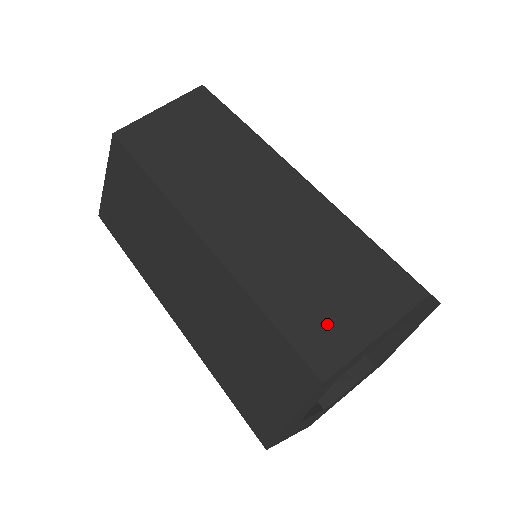
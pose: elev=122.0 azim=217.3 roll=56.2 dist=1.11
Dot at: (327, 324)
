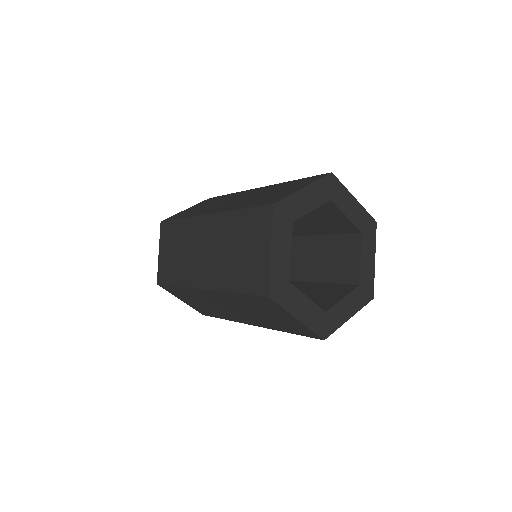
Dot at: occluded
